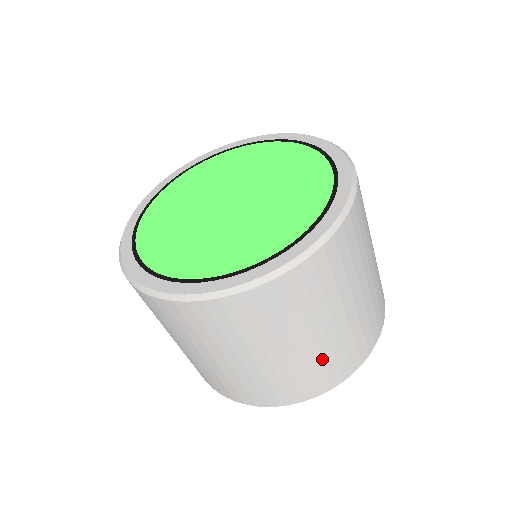
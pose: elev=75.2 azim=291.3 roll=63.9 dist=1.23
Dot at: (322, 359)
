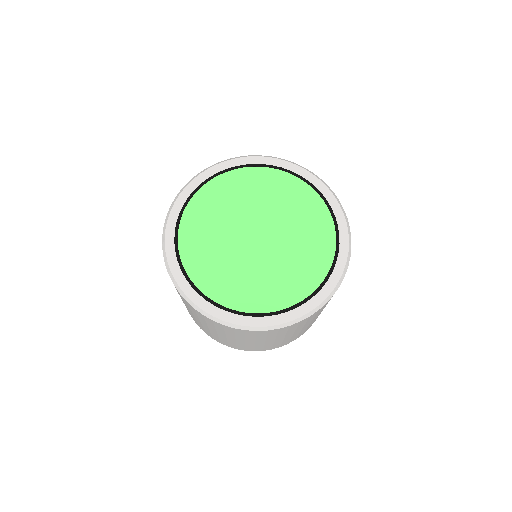
Dot at: (275, 344)
